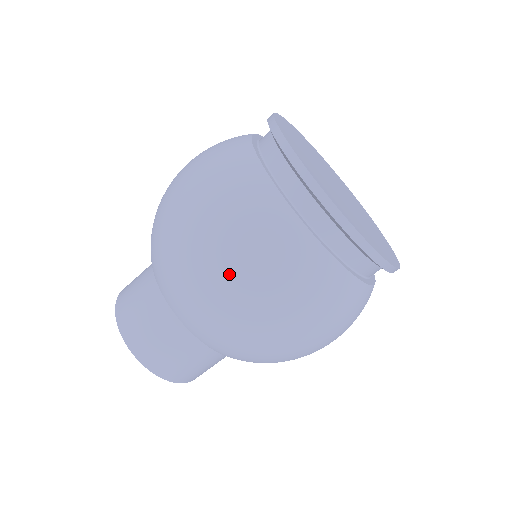
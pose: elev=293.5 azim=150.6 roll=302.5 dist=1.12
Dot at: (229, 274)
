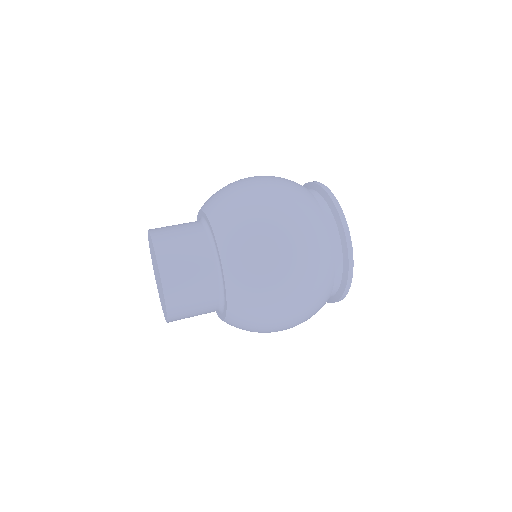
Dot at: (294, 268)
